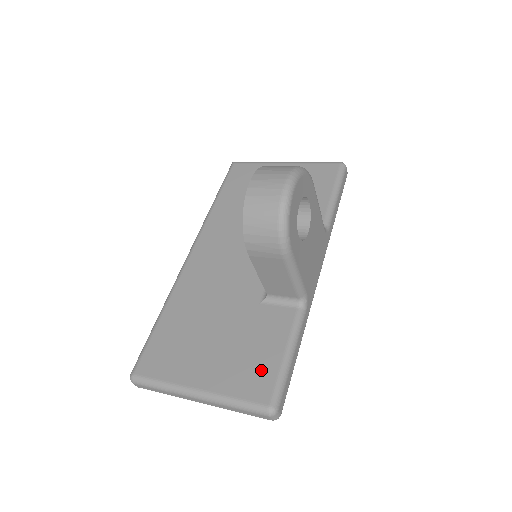
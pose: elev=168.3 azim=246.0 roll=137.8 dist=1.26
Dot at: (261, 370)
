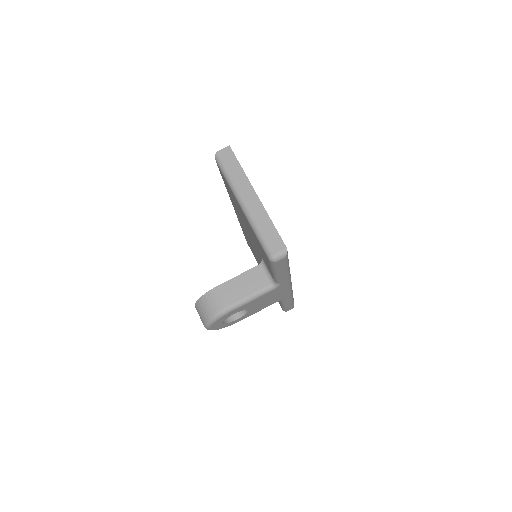
Dot at: occluded
